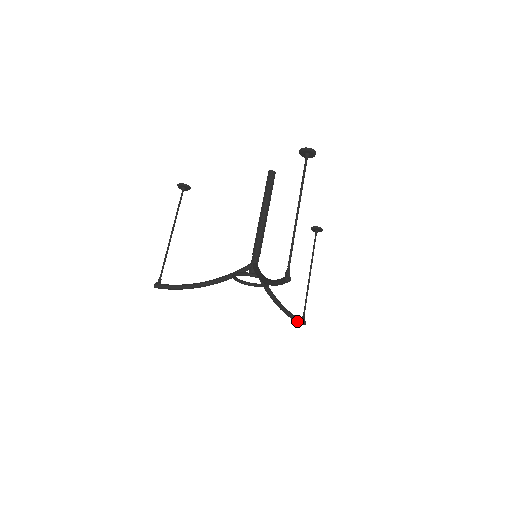
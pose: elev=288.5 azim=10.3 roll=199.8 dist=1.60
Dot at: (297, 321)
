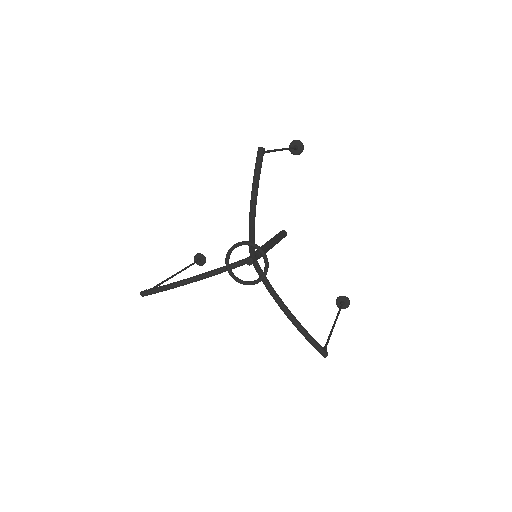
Dot at: (313, 342)
